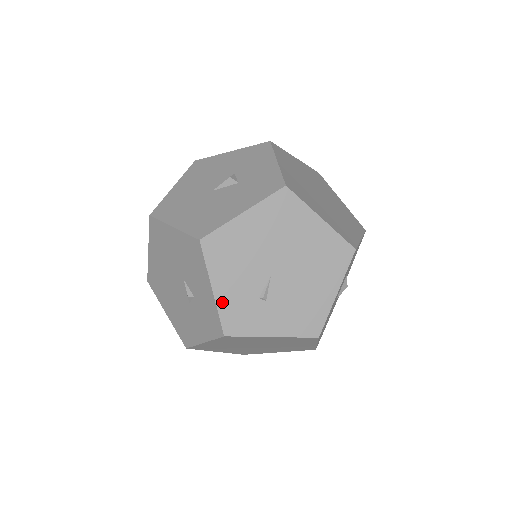
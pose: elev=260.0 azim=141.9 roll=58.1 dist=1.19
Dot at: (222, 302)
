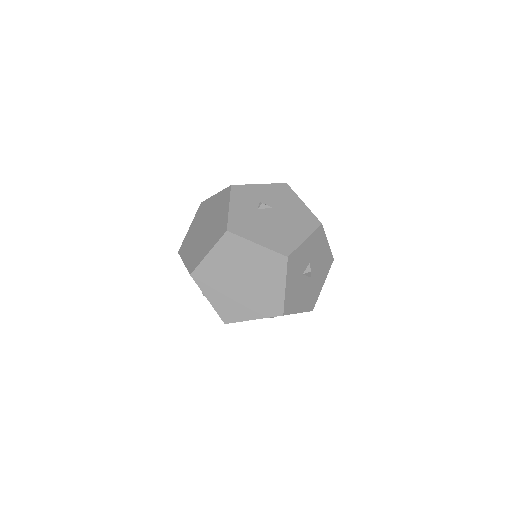
Dot at: occluded
